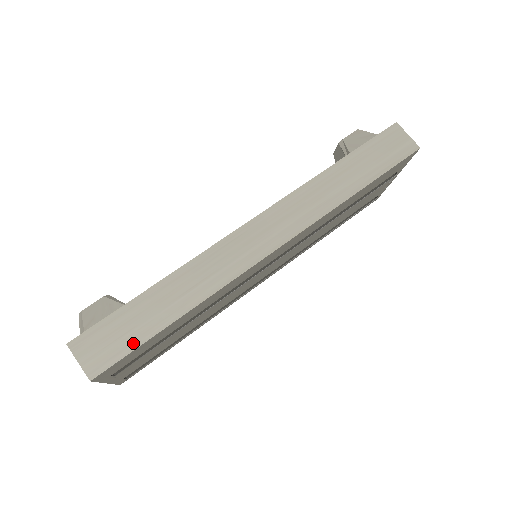
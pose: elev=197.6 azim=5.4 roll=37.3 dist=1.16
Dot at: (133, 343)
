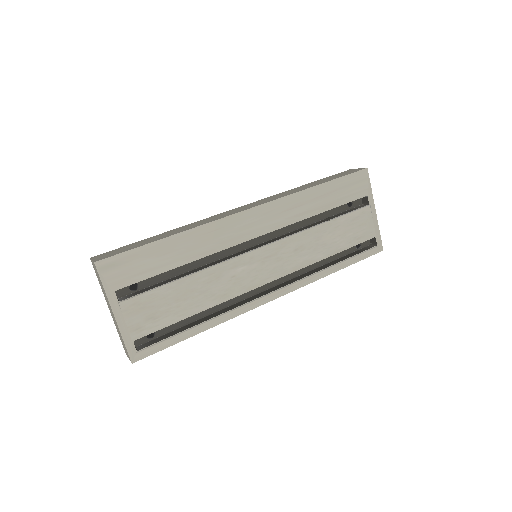
Dot at: (133, 248)
